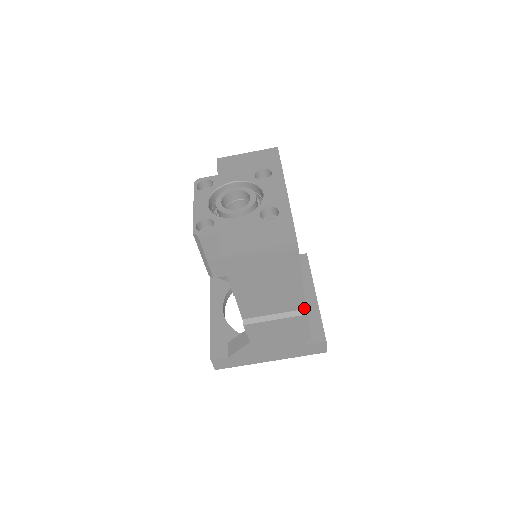
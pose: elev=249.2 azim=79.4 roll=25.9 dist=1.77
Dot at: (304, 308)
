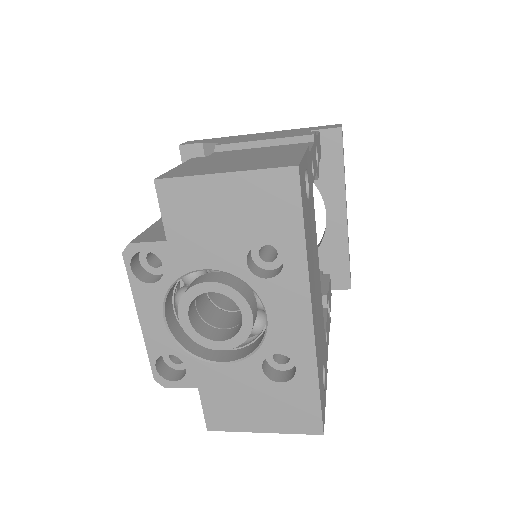
Dot at: occluded
